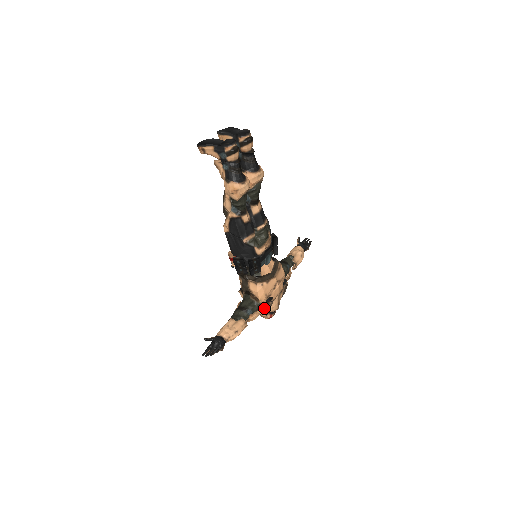
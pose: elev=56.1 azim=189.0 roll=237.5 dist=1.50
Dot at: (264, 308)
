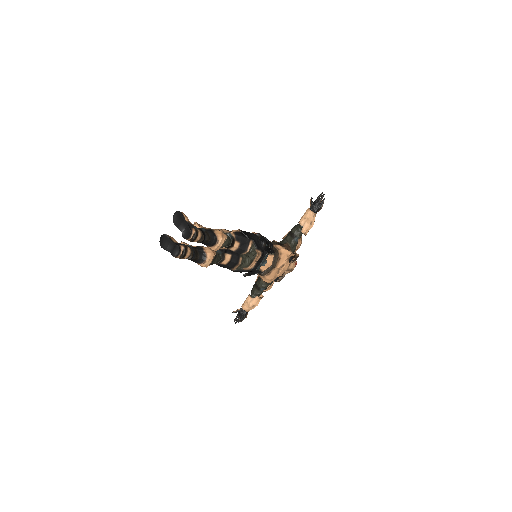
Dot at: occluded
